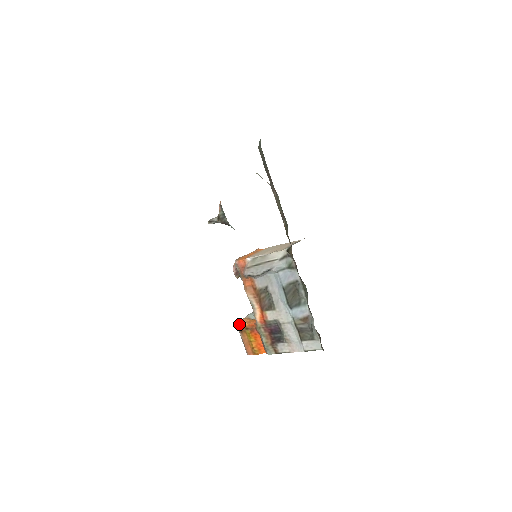
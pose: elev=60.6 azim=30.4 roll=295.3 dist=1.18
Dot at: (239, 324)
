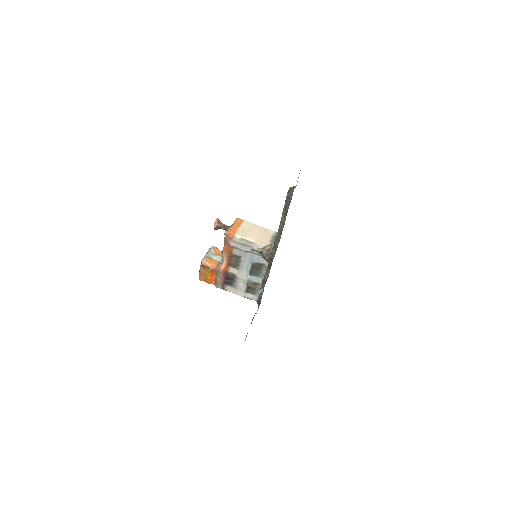
Dot at: (203, 262)
